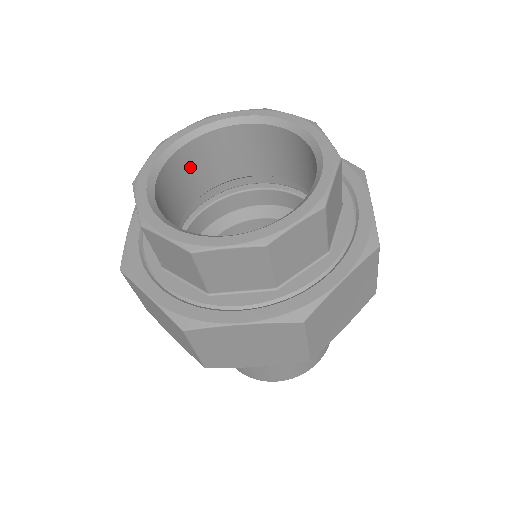
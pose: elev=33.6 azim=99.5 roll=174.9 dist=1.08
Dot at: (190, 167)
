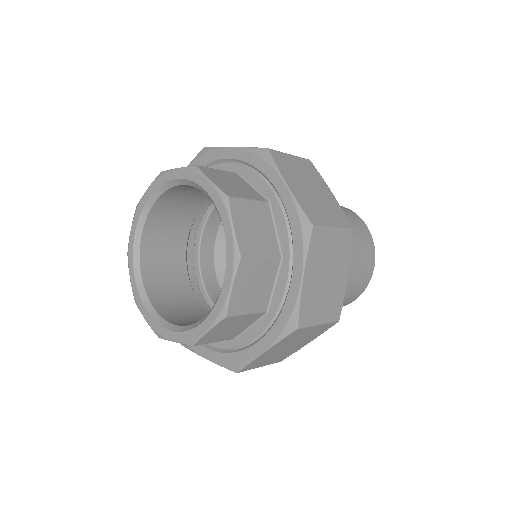
Dot at: (159, 247)
